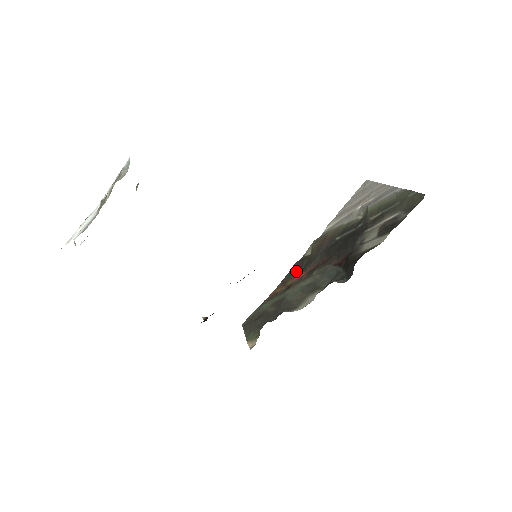
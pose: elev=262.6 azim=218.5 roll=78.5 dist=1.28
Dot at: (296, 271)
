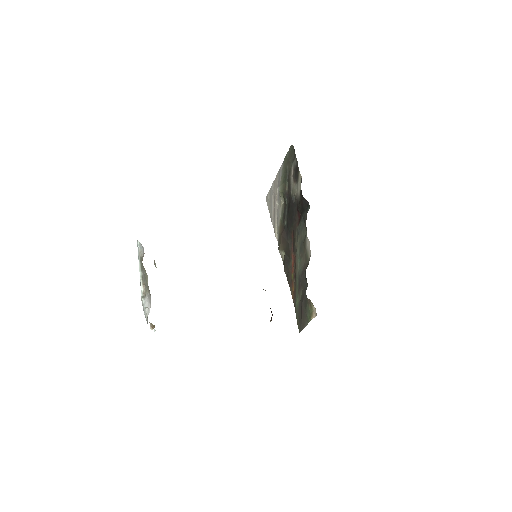
Dot at: (288, 267)
